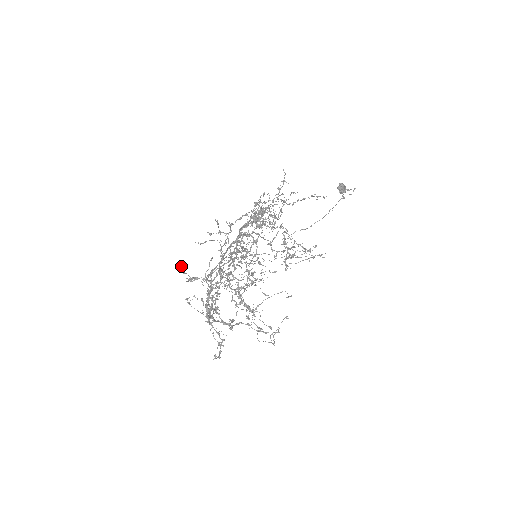
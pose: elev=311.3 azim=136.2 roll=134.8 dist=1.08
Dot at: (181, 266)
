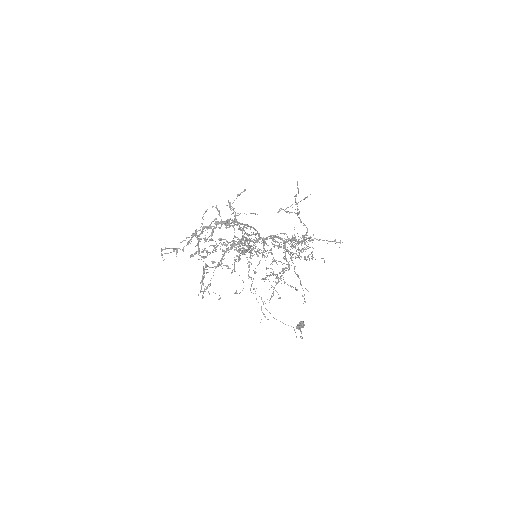
Dot at: (244, 191)
